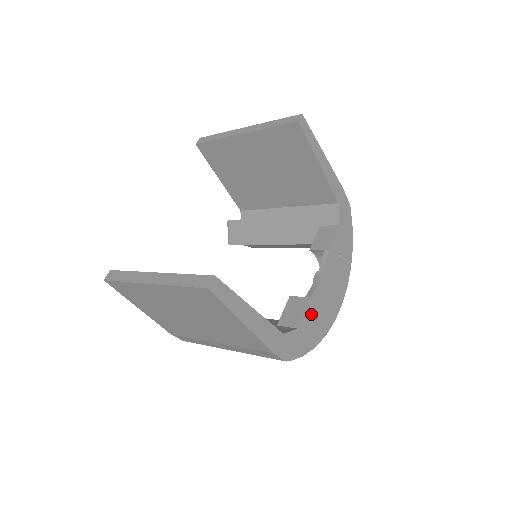
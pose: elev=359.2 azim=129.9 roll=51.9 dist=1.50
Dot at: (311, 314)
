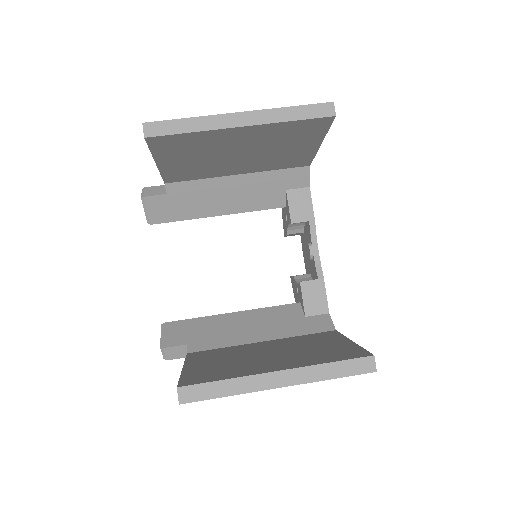
Dot at: occluded
